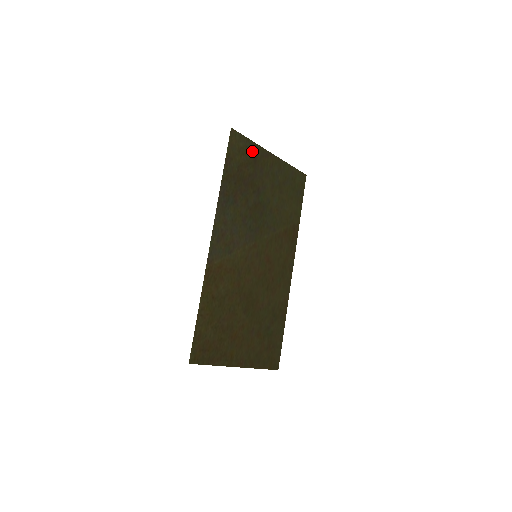
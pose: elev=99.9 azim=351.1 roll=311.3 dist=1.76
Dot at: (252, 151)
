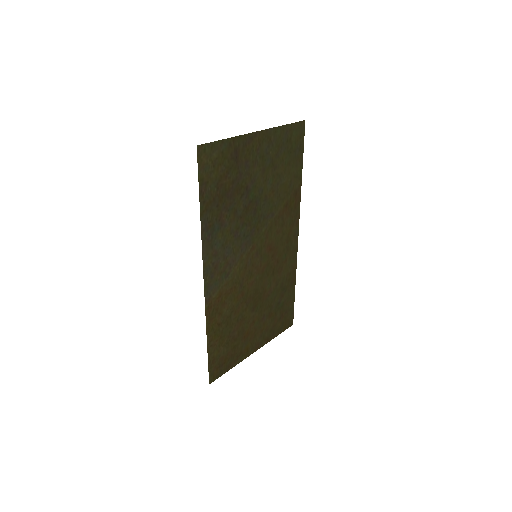
Dot at: (230, 151)
